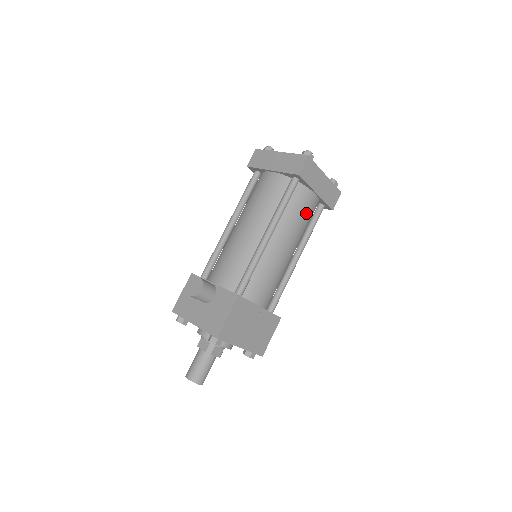
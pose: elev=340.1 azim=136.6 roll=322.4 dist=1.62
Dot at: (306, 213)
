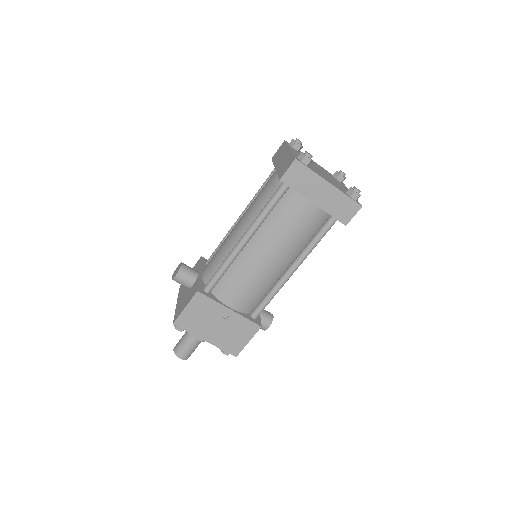
Dot at: (299, 223)
